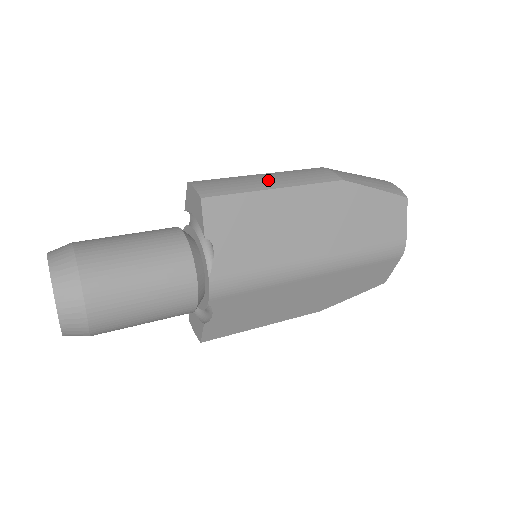
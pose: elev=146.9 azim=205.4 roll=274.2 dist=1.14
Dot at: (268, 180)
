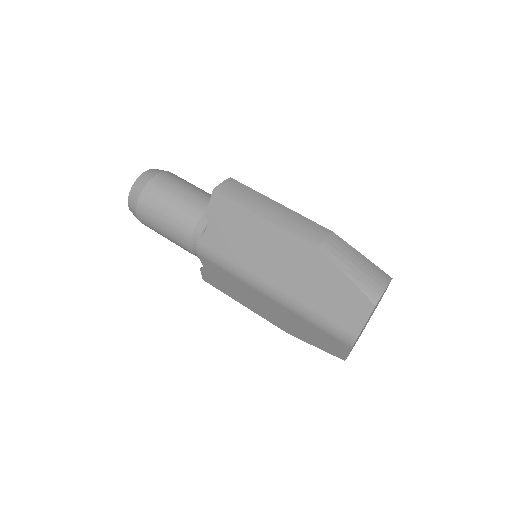
Dot at: (269, 209)
